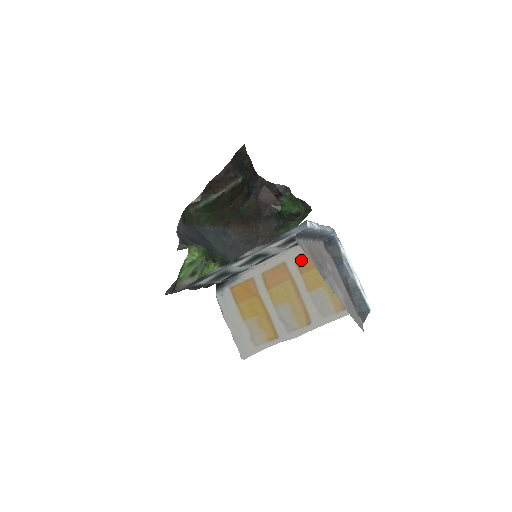
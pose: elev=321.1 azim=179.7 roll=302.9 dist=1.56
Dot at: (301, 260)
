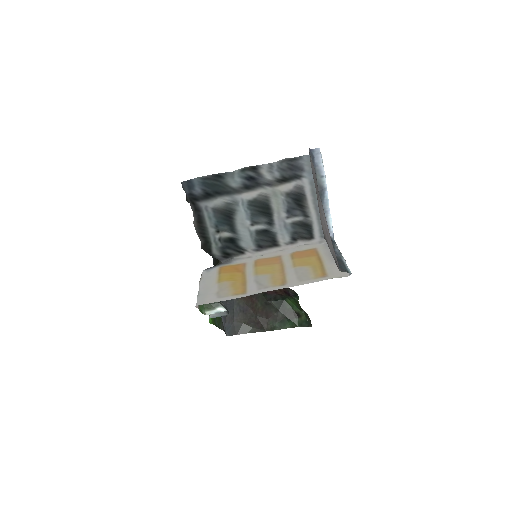
Dot at: (296, 253)
